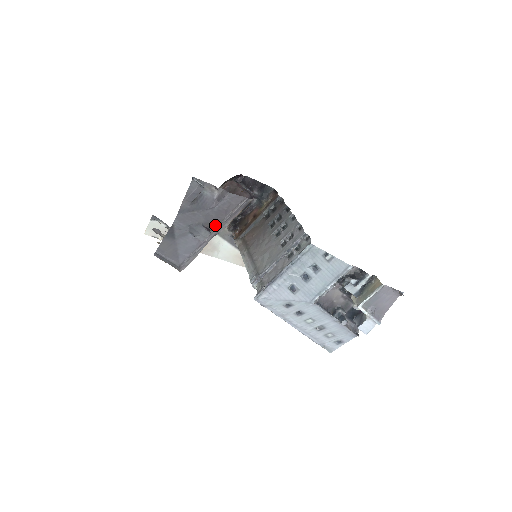
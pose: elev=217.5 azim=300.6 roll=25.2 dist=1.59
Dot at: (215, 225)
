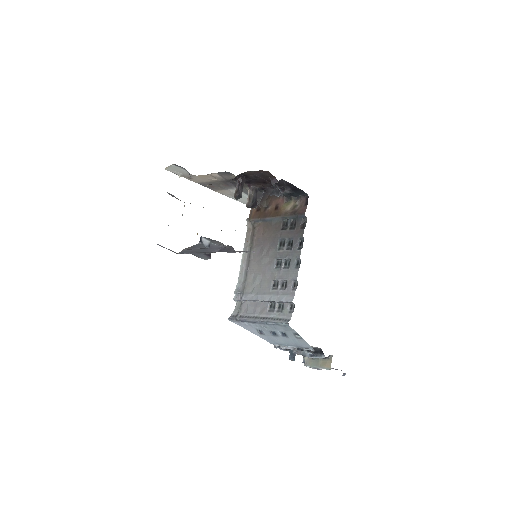
Dot at: occluded
